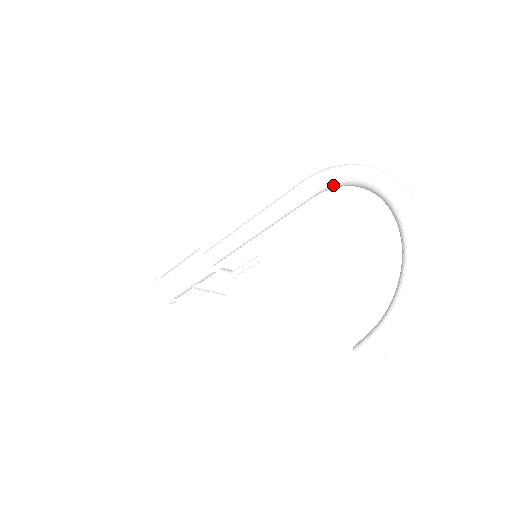
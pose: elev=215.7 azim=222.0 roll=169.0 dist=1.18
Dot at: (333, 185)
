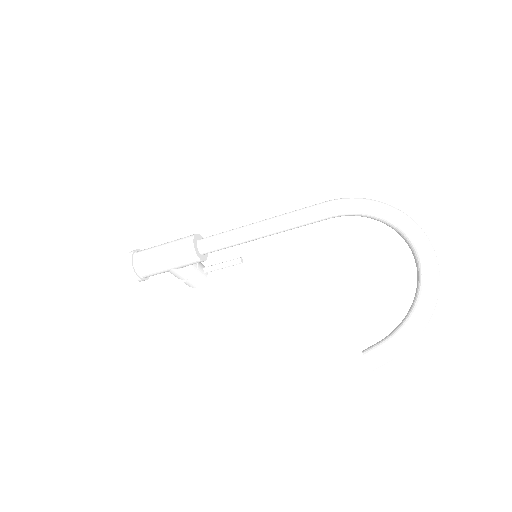
Dot at: (355, 213)
